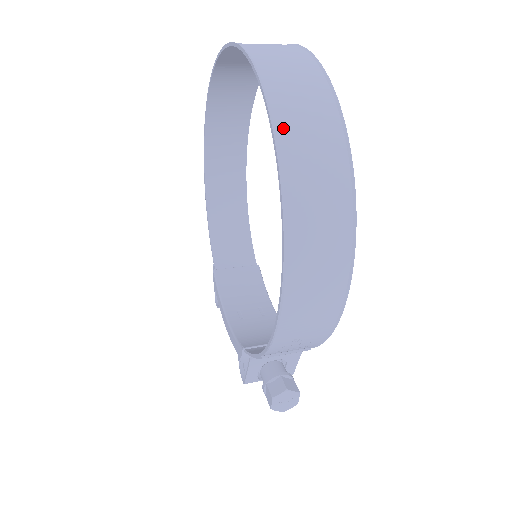
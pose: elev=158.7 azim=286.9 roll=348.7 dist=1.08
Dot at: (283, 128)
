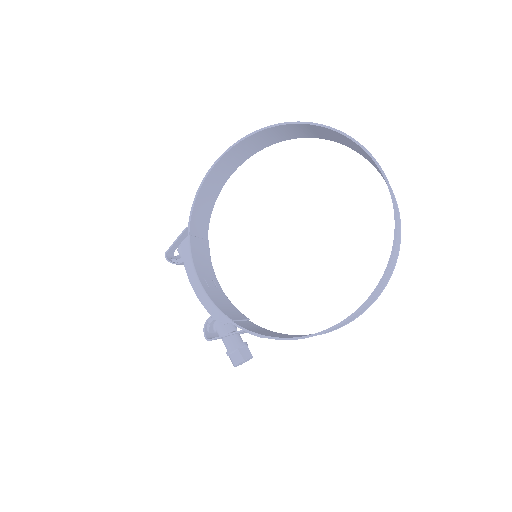
Dot at: (395, 246)
